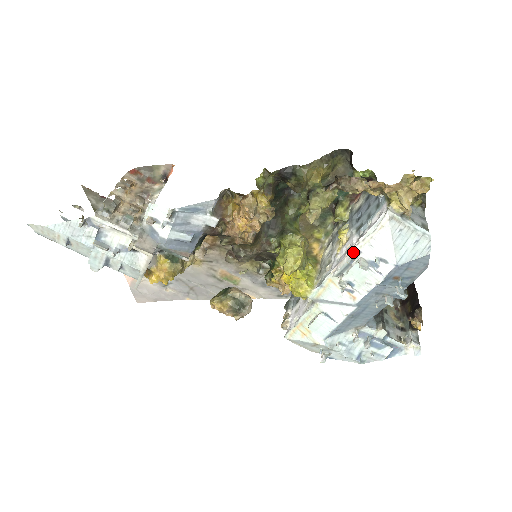
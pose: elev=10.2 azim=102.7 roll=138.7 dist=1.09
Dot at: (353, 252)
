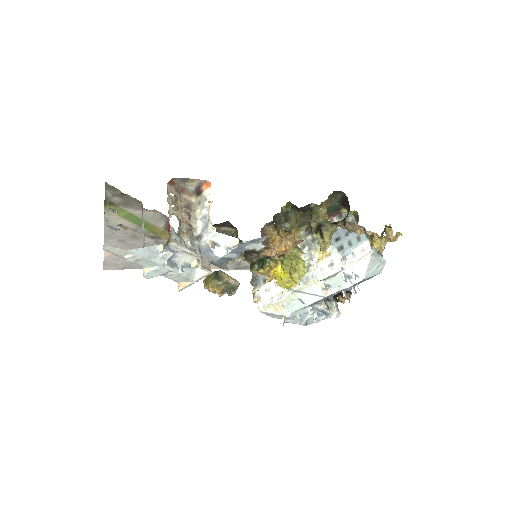
Dot at: (340, 269)
